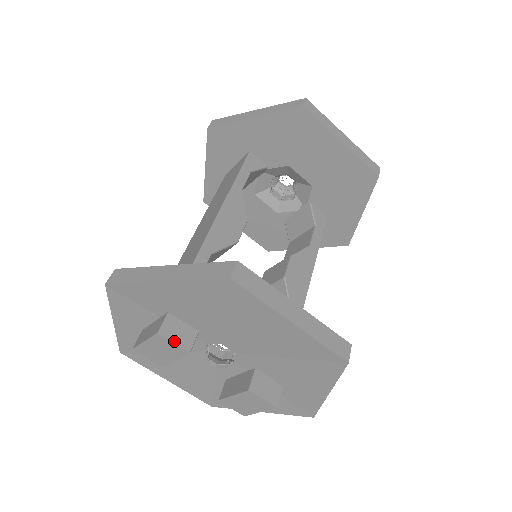
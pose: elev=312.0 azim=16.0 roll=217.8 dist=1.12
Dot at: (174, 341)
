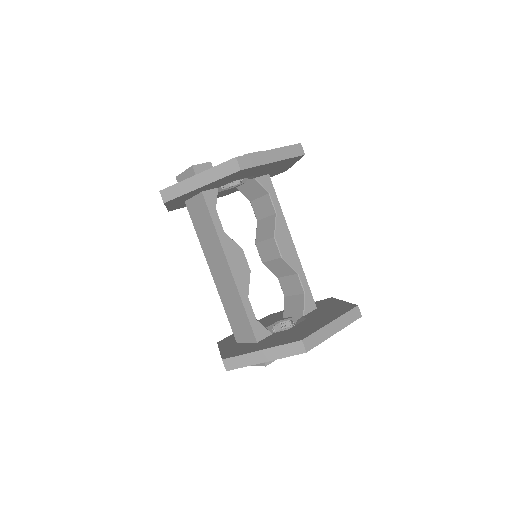
Dot at: (273, 361)
